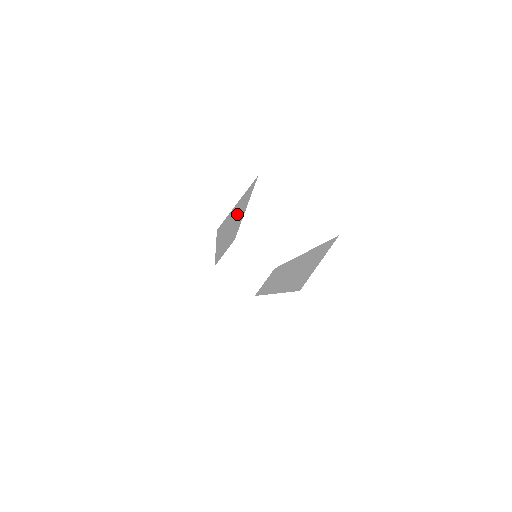
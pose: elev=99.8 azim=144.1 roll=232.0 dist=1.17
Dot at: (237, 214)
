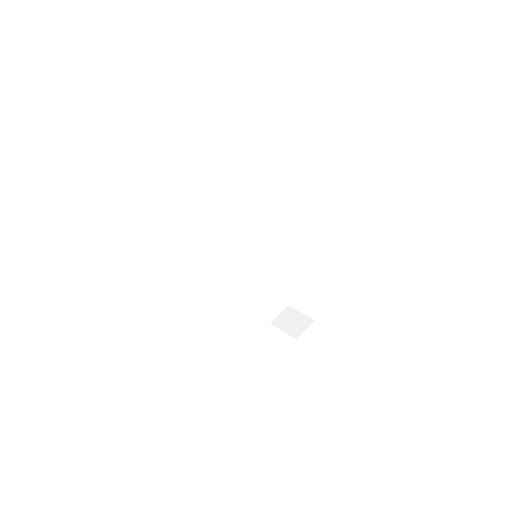
Dot at: (220, 201)
